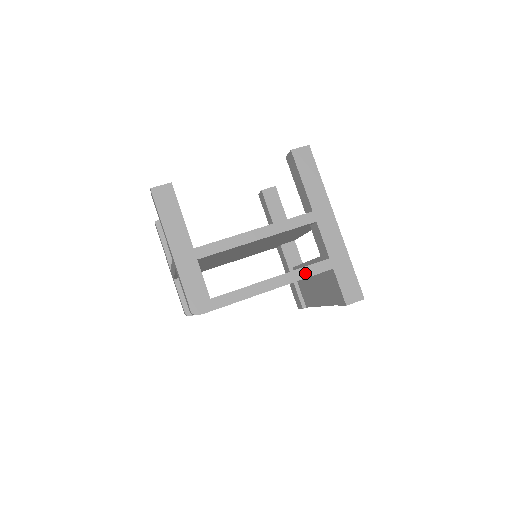
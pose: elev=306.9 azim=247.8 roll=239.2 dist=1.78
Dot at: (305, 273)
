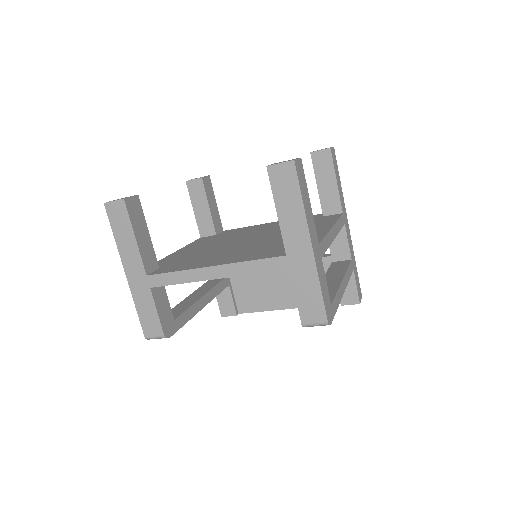
Dot at: (349, 274)
